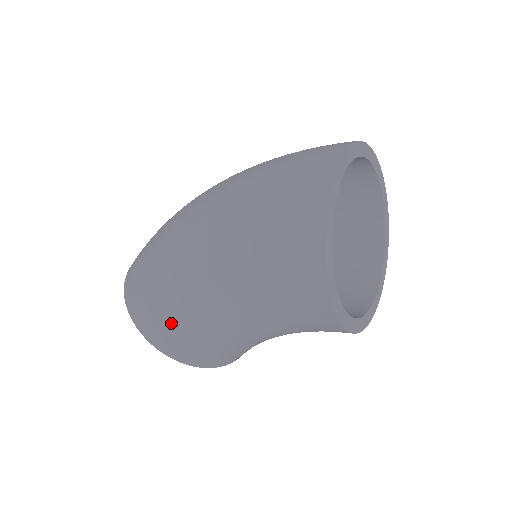
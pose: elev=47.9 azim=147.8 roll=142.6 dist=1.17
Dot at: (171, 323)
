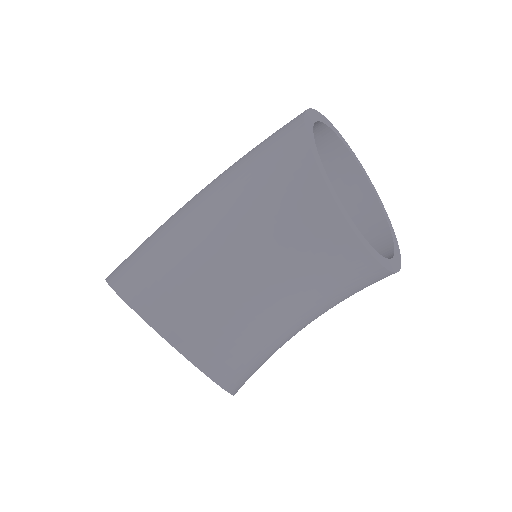
Dot at: (146, 250)
